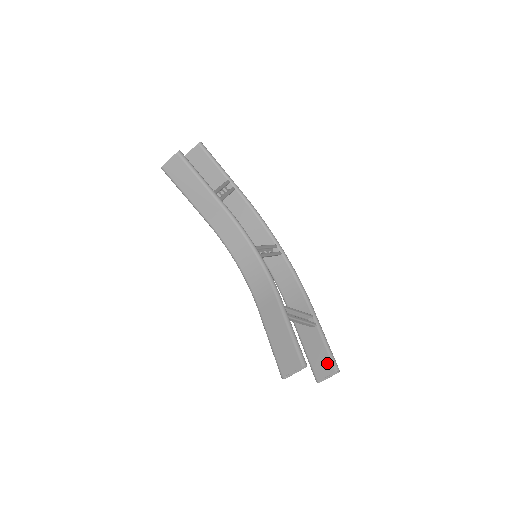
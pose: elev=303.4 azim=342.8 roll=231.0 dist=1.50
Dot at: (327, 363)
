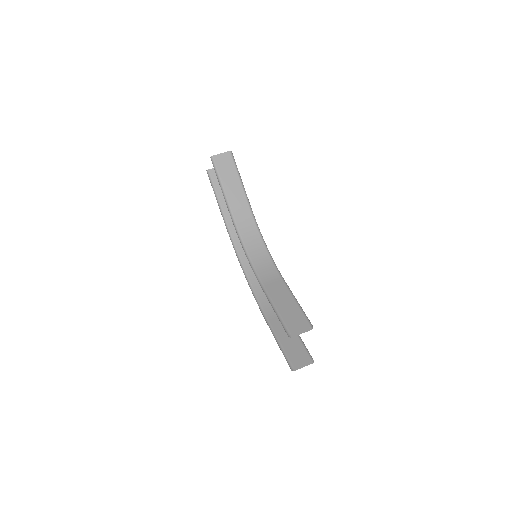
Dot at: (303, 354)
